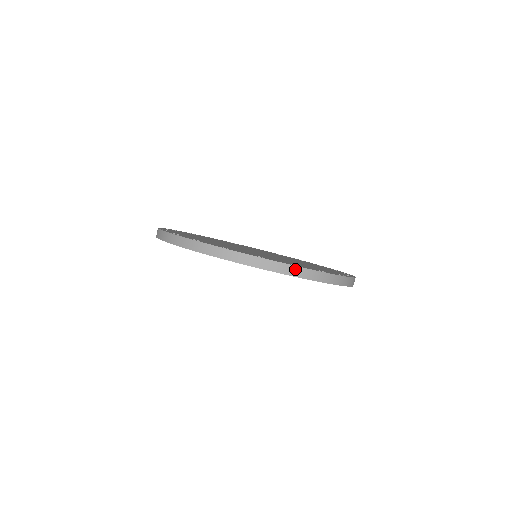
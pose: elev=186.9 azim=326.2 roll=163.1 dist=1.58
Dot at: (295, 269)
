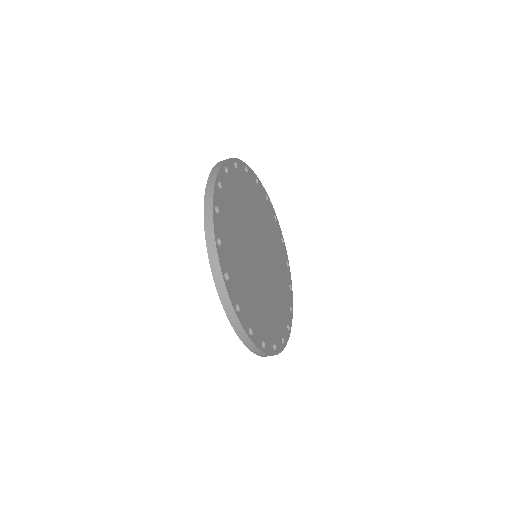
Dot at: occluded
